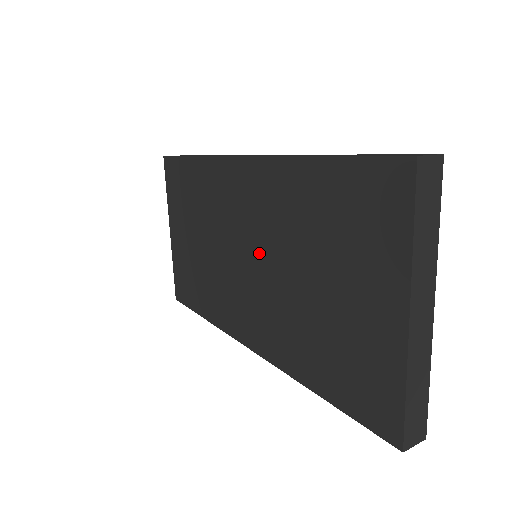
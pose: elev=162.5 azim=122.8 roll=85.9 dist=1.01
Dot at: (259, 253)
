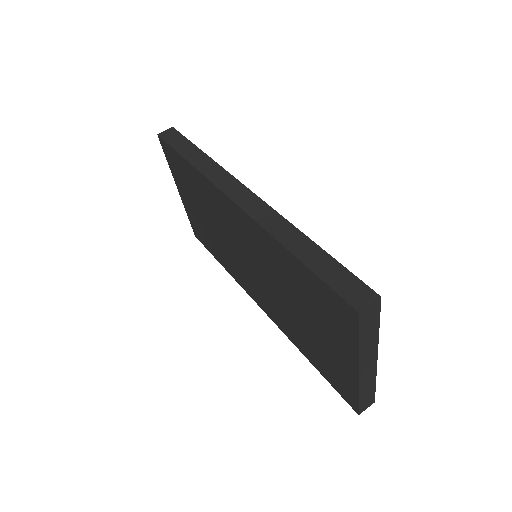
Dot at: (258, 267)
